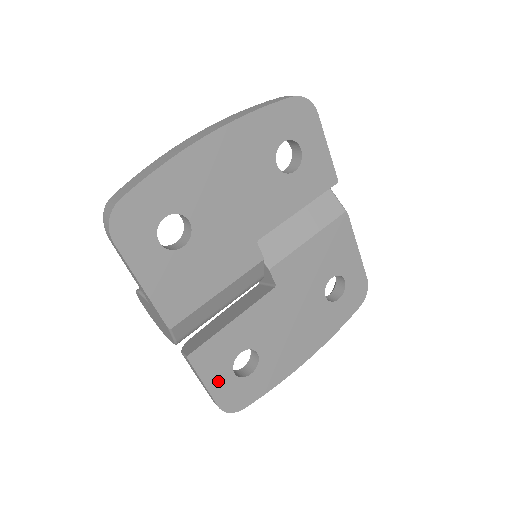
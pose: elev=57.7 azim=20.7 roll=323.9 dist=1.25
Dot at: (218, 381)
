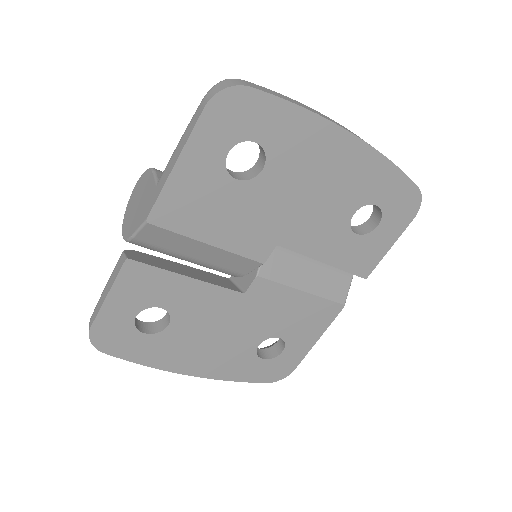
Dot at: (119, 307)
